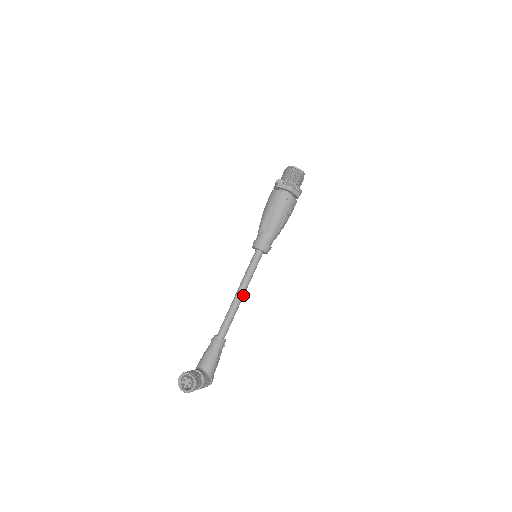
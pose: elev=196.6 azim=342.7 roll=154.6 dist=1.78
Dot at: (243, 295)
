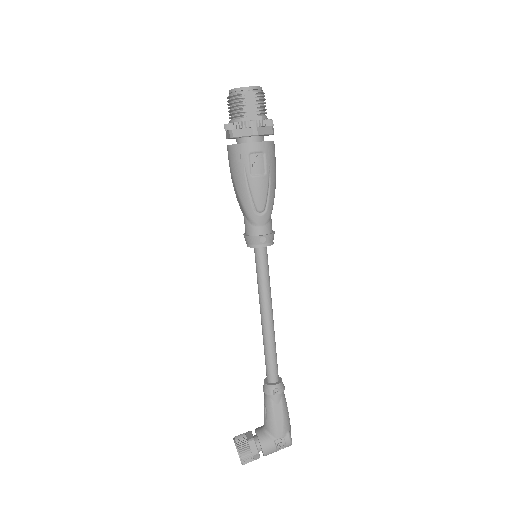
Dot at: (267, 318)
